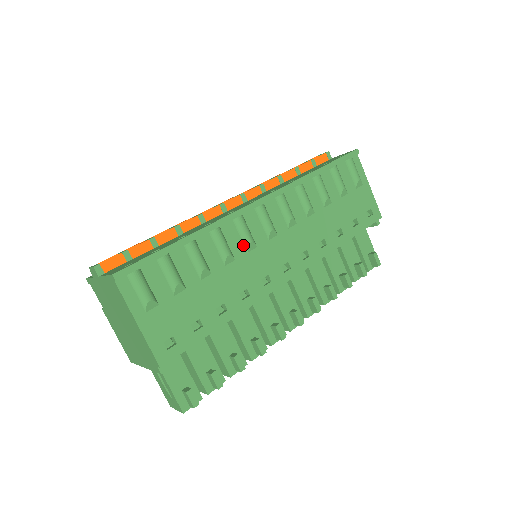
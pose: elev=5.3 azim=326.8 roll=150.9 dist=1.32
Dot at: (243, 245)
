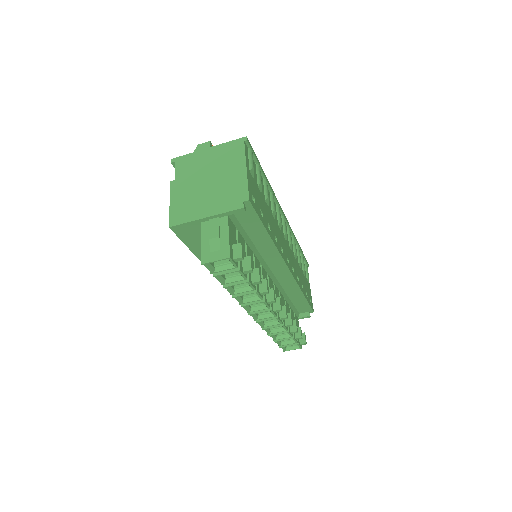
Dot at: (277, 220)
